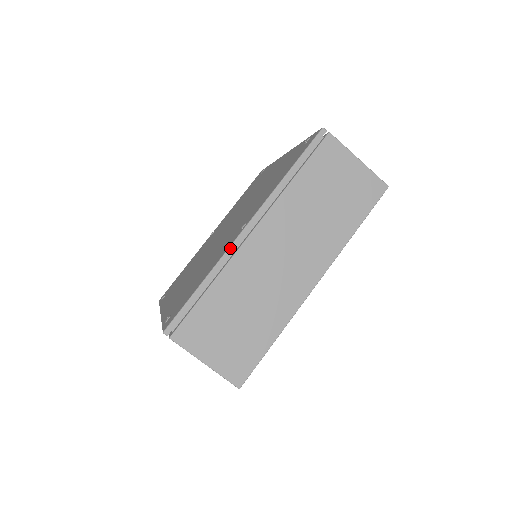
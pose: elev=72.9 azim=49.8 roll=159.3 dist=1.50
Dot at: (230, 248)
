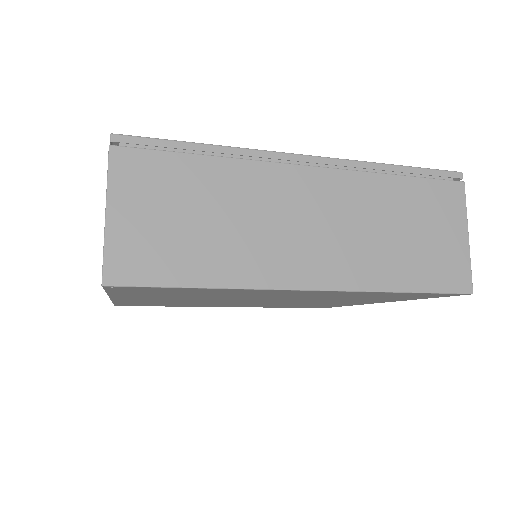
Dot at: (270, 152)
